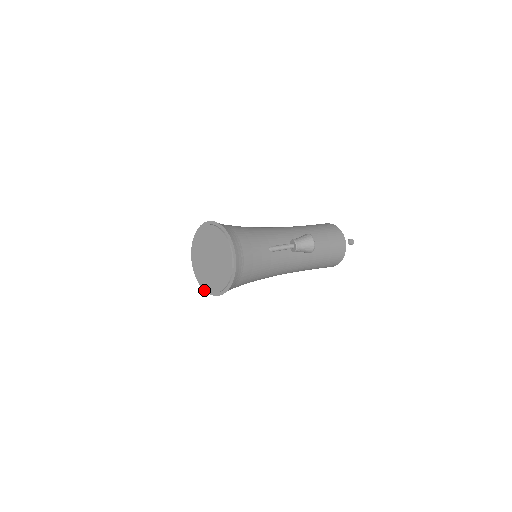
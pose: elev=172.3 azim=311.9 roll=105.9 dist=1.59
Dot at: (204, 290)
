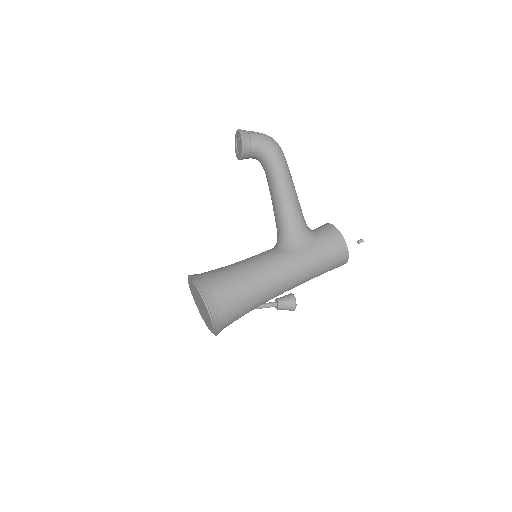
Dot at: occluded
